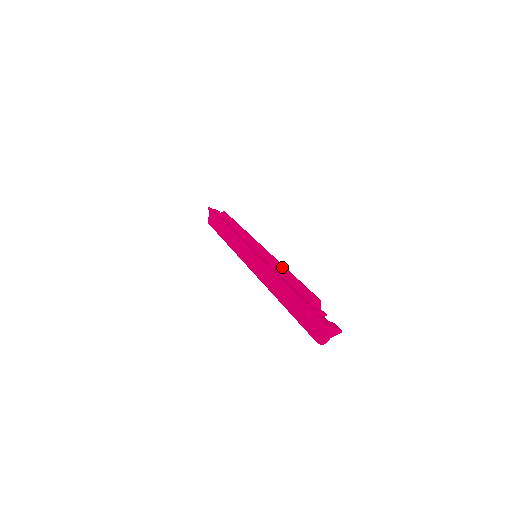
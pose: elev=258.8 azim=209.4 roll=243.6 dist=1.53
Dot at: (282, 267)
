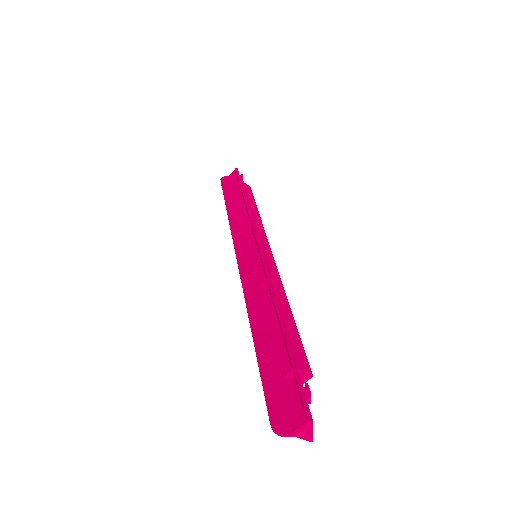
Dot at: (285, 296)
